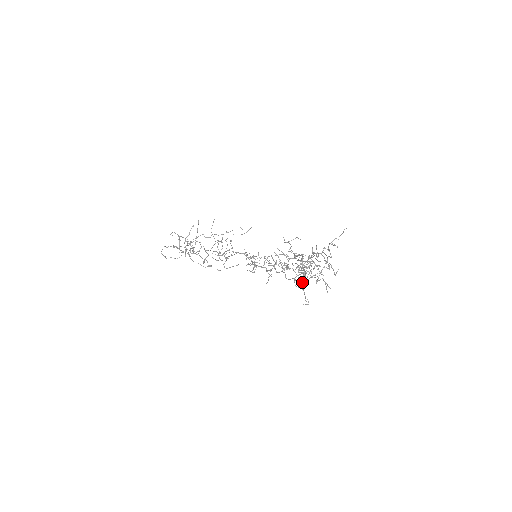
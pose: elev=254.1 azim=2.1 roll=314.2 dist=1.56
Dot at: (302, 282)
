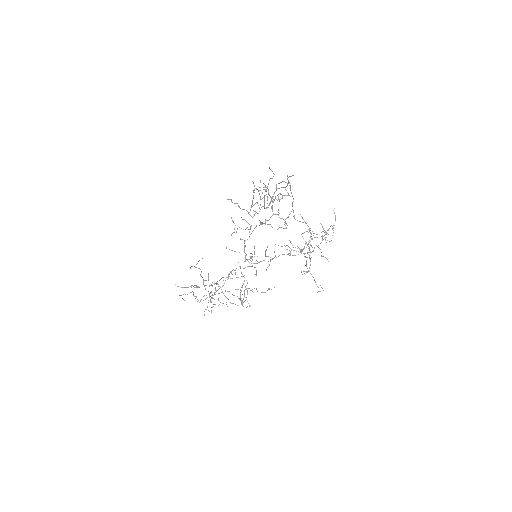
Dot at: occluded
